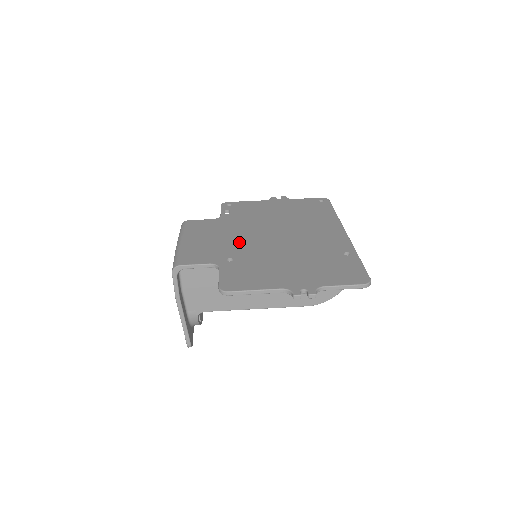
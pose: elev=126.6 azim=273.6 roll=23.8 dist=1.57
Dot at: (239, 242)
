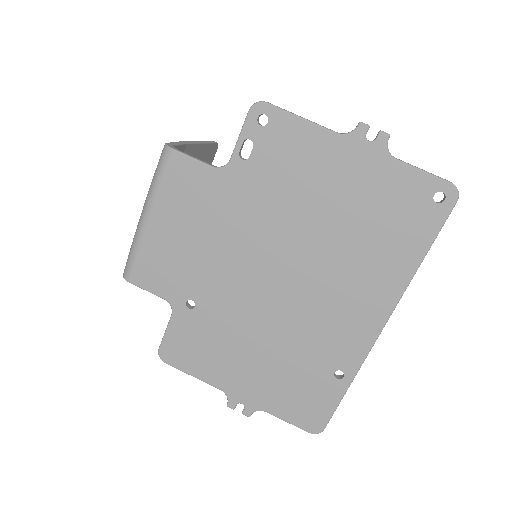
Dot at: (220, 268)
